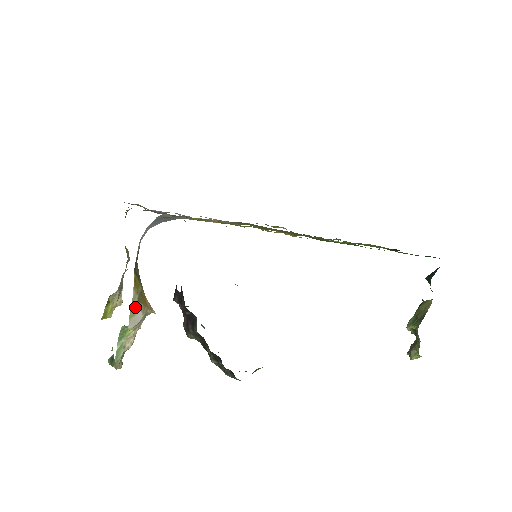
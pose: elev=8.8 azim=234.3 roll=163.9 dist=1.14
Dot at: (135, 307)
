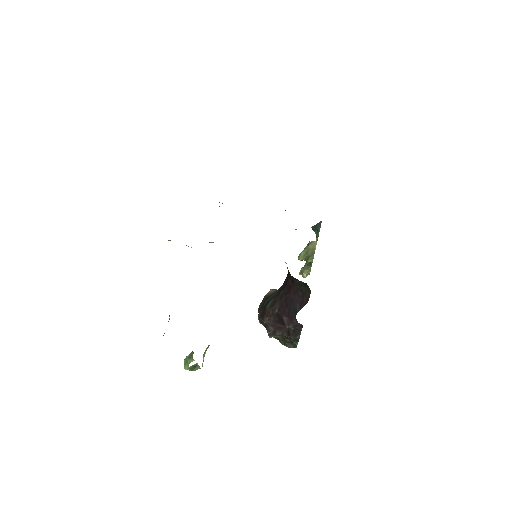
Dot at: occluded
